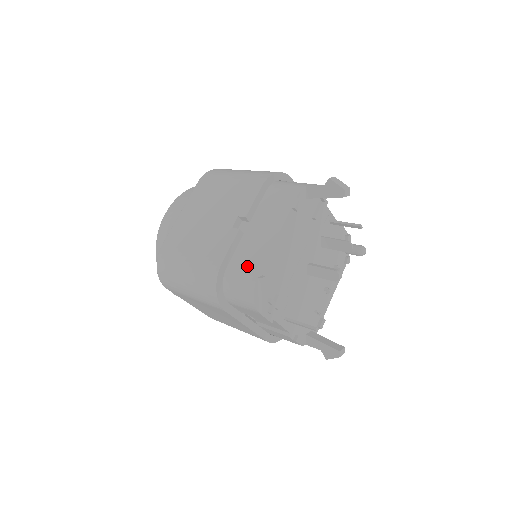
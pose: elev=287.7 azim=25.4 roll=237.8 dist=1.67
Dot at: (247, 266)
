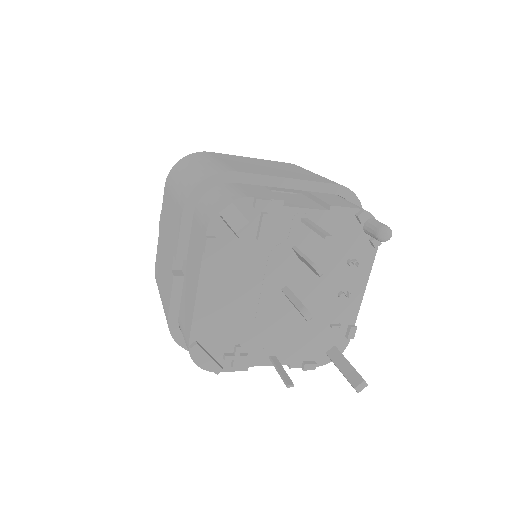
Dot at: (185, 325)
